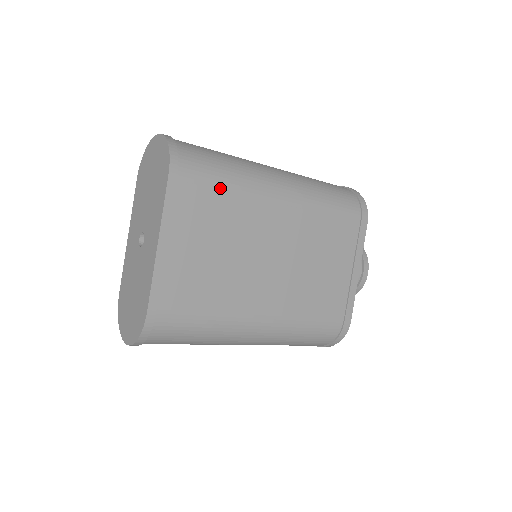
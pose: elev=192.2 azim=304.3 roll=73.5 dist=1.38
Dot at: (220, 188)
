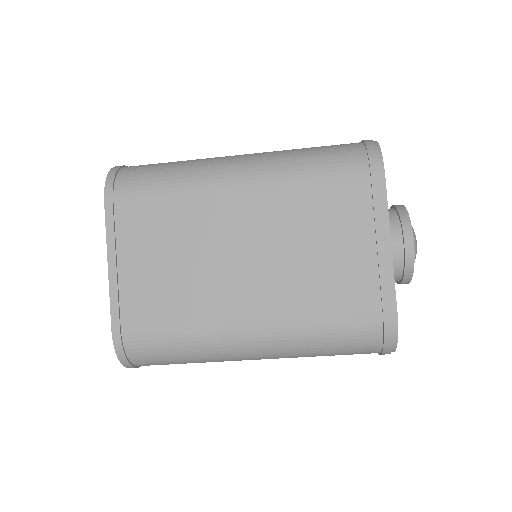
Dot at: (160, 196)
